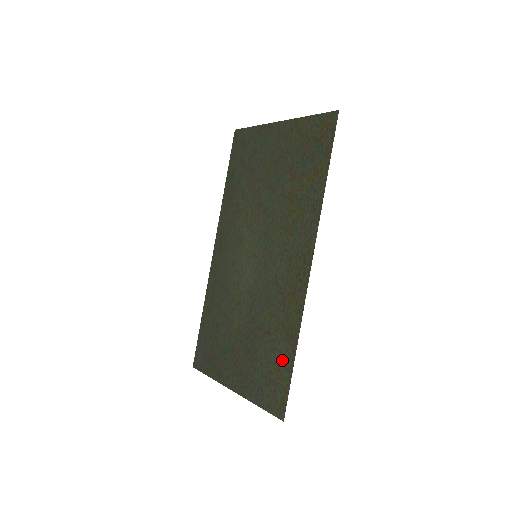
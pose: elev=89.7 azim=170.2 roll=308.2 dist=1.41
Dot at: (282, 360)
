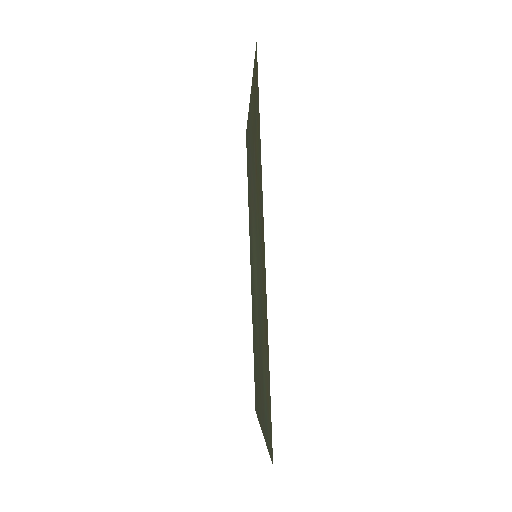
Dot at: (267, 377)
